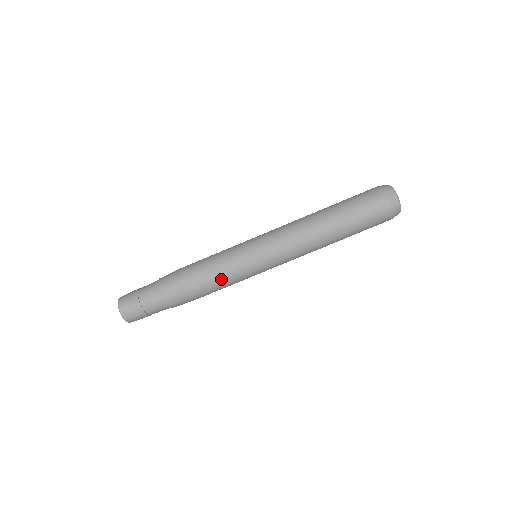
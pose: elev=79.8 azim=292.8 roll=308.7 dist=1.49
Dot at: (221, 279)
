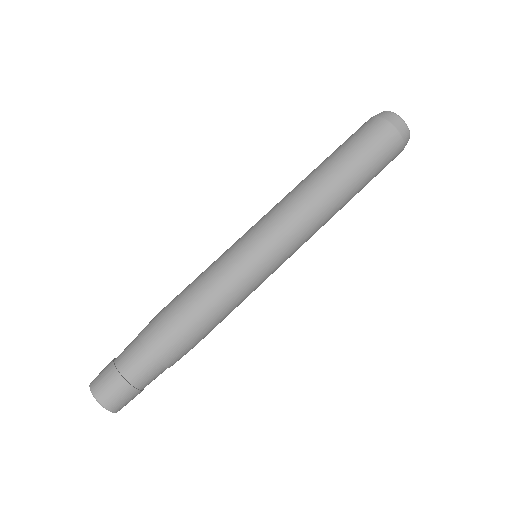
Dot at: (217, 294)
